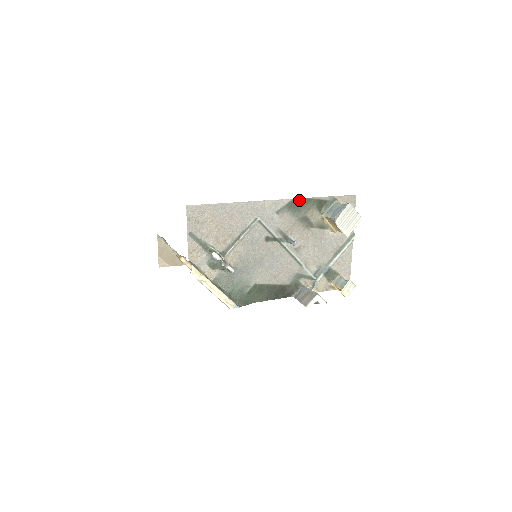
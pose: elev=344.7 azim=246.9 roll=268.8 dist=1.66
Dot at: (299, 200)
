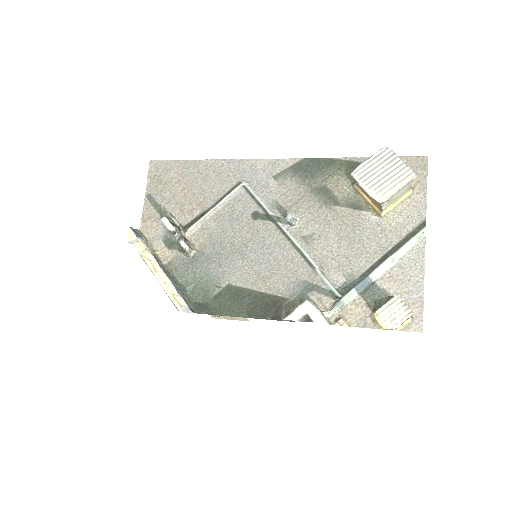
Dot at: (314, 161)
